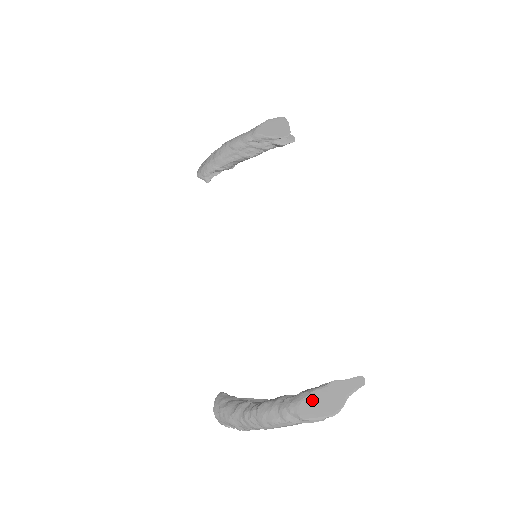
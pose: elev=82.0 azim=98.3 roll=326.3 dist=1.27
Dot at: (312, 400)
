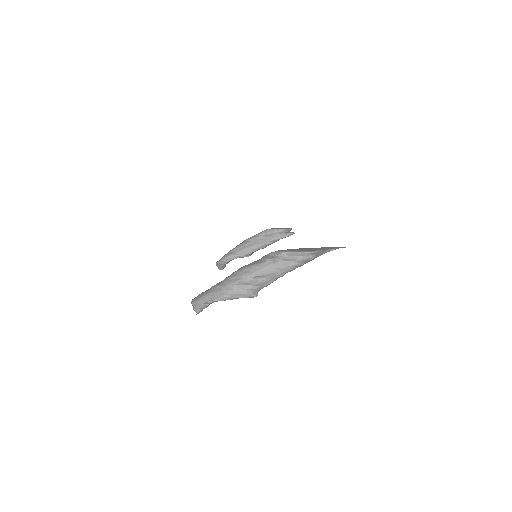
Dot at: (294, 249)
